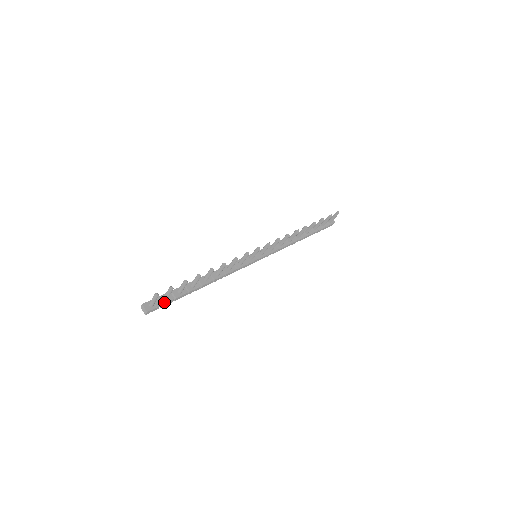
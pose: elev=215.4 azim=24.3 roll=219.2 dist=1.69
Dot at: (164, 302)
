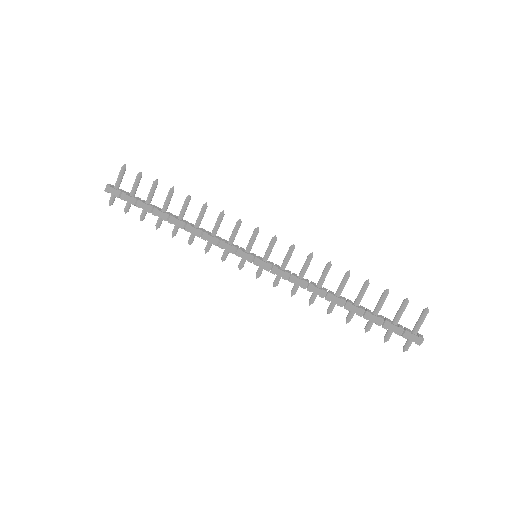
Dot at: (127, 193)
